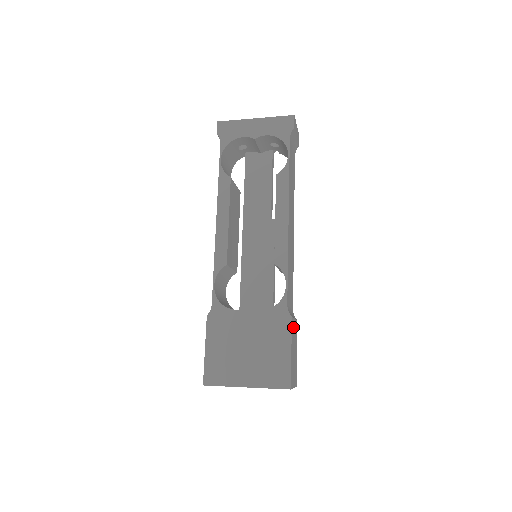
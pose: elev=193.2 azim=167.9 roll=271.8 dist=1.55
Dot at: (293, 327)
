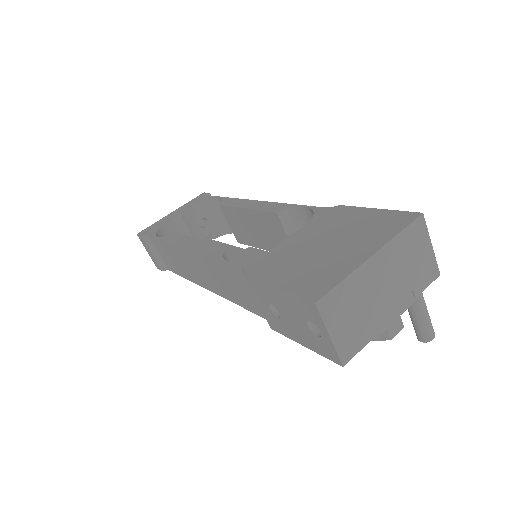
Dot at: occluded
